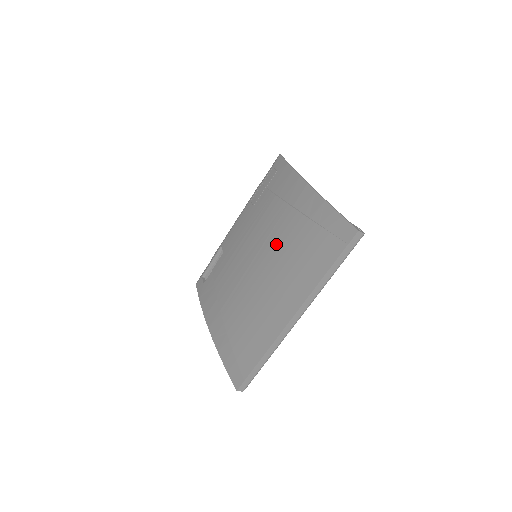
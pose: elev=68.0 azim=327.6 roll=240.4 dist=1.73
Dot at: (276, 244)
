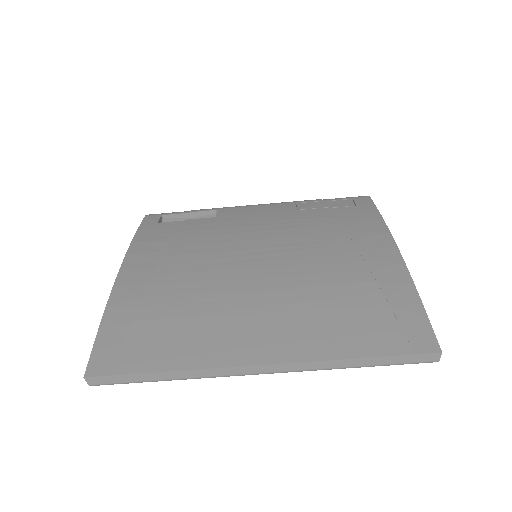
Dot at: (305, 267)
